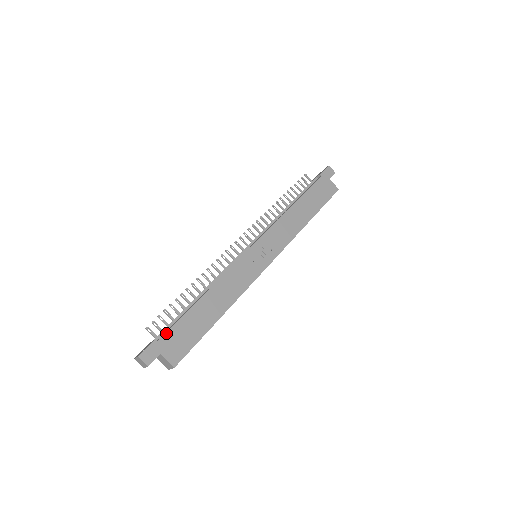
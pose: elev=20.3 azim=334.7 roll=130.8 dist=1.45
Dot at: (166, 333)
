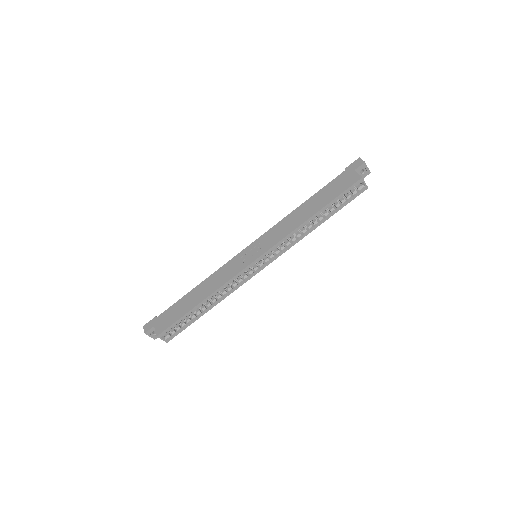
Dot at: (163, 312)
